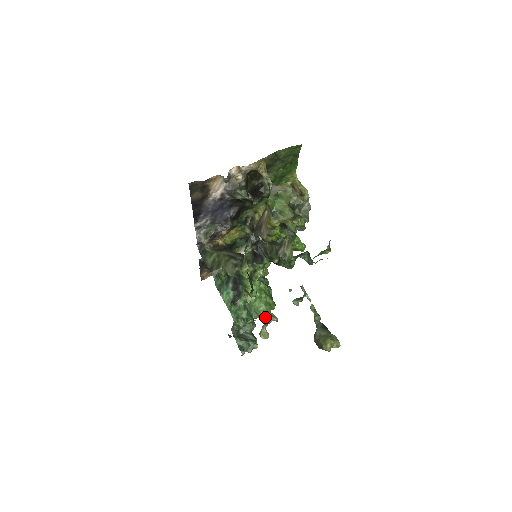
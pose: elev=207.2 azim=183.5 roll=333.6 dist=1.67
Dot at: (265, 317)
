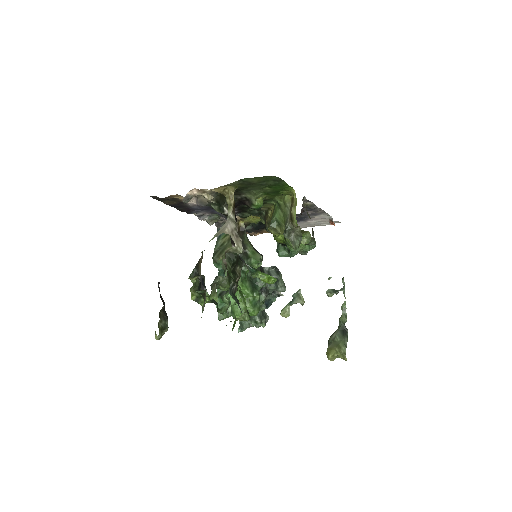
Dot at: (293, 296)
